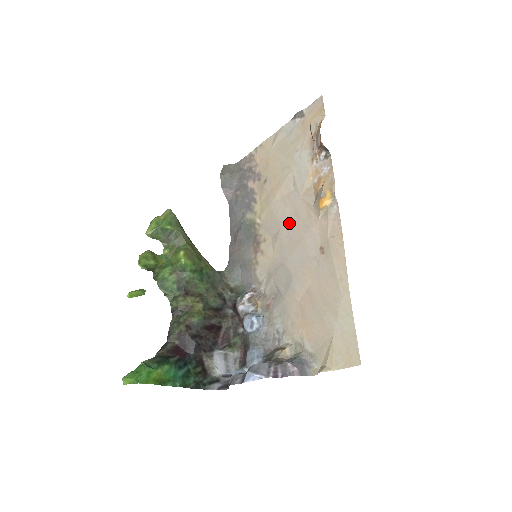
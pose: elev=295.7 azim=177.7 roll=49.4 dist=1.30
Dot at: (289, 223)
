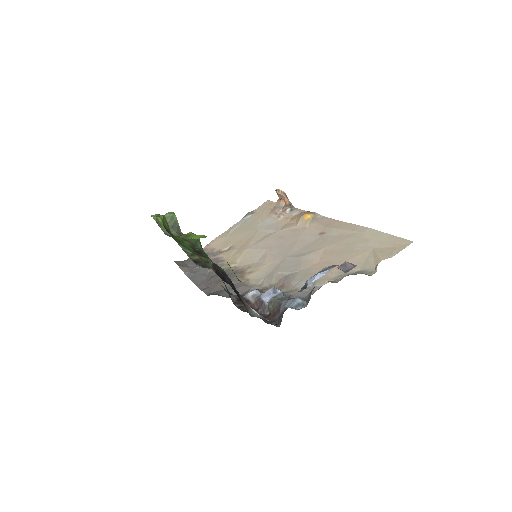
Dot at: (275, 243)
